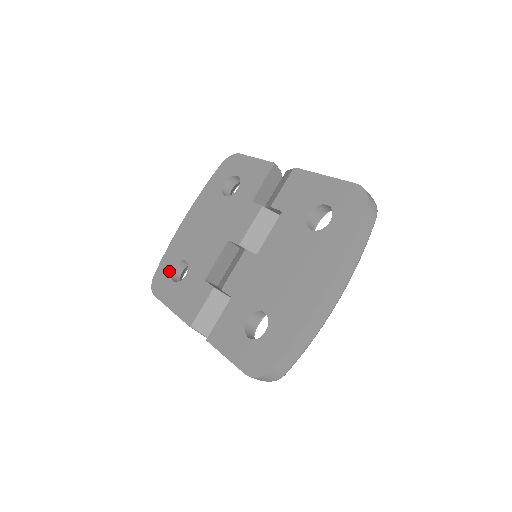
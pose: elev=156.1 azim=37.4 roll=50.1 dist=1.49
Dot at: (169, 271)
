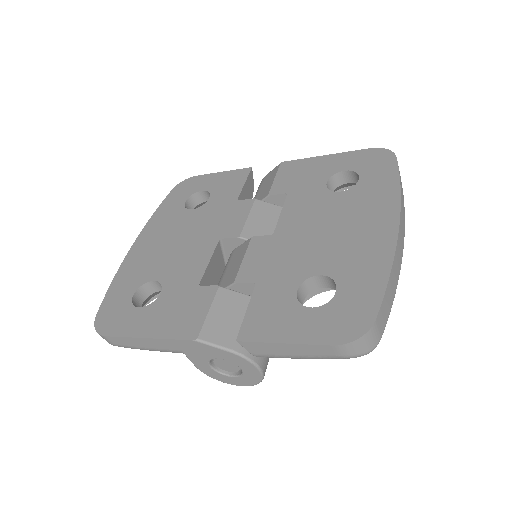
Dot at: (126, 301)
